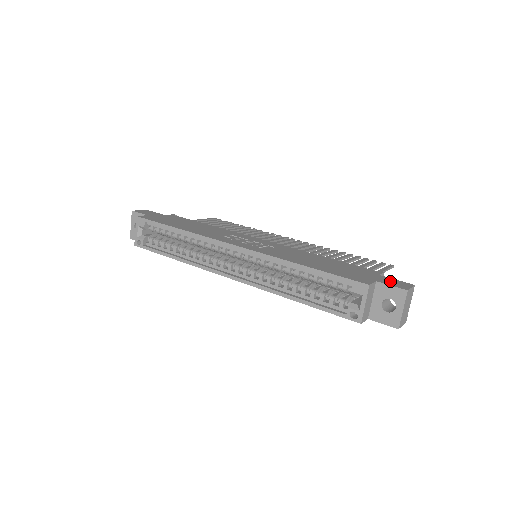
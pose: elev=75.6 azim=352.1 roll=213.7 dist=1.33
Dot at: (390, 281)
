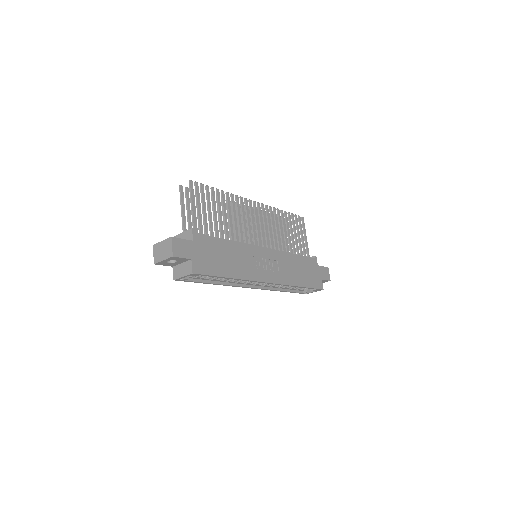
Dot at: (324, 273)
